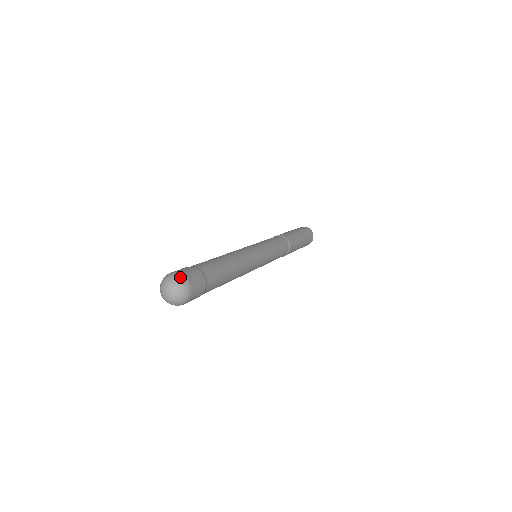
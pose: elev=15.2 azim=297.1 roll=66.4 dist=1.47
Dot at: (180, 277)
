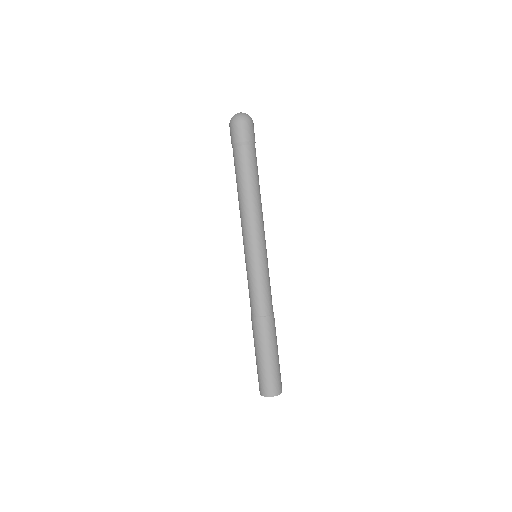
Dot at: occluded
